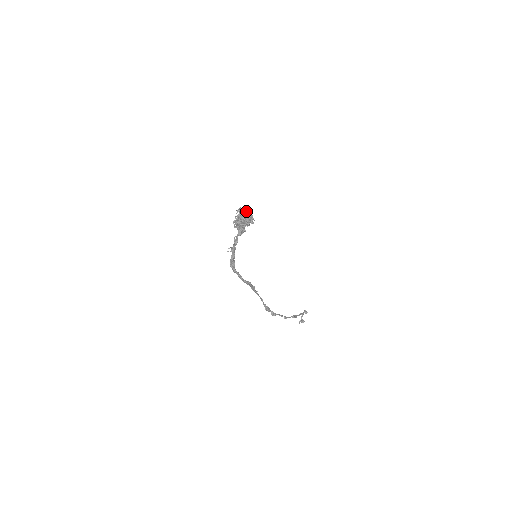
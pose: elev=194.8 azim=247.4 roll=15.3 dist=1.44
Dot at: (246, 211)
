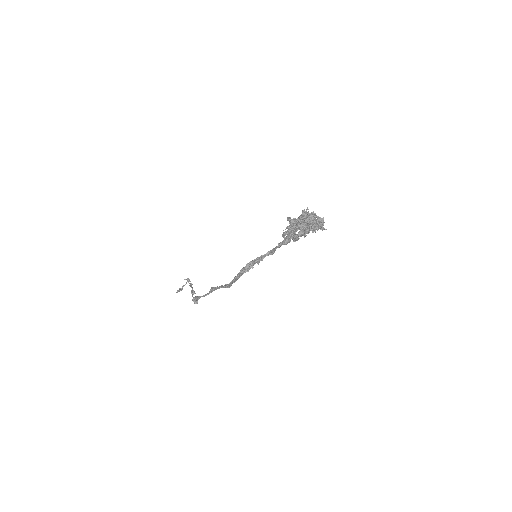
Dot at: (318, 218)
